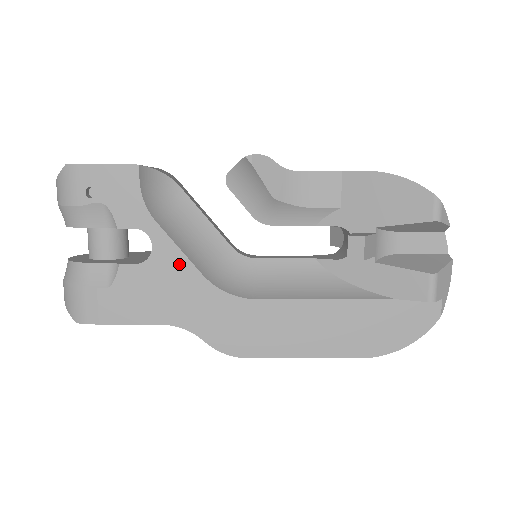
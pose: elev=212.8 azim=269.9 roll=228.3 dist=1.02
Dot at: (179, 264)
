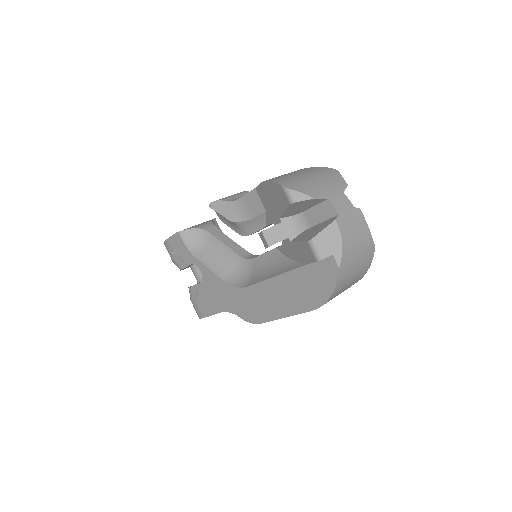
Dot at: (212, 277)
